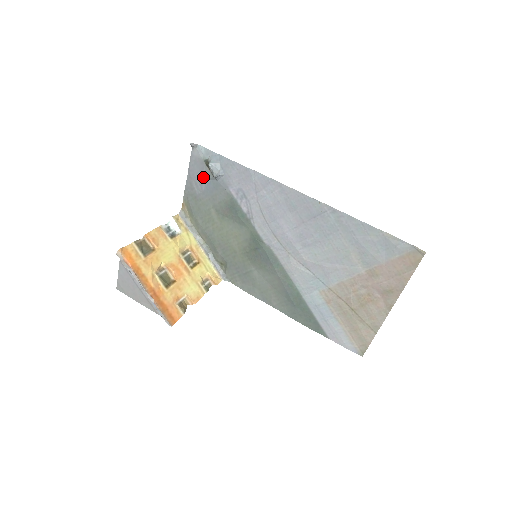
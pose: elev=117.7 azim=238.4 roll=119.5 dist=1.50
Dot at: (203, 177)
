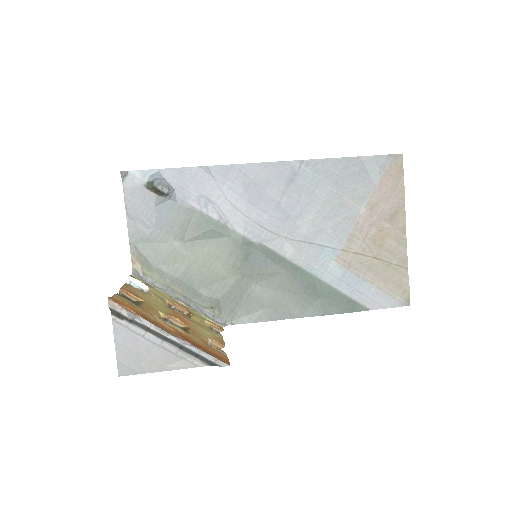
Dot at: (149, 207)
